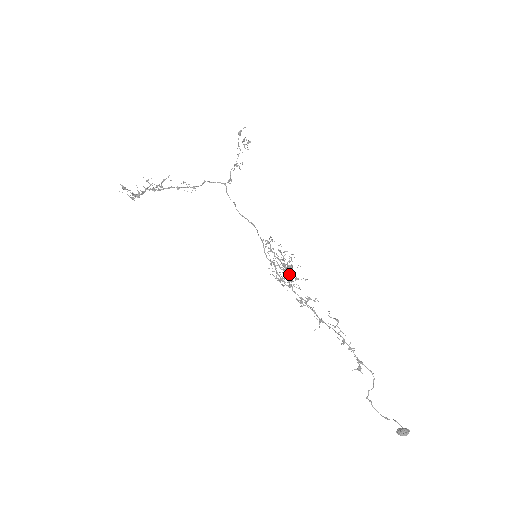
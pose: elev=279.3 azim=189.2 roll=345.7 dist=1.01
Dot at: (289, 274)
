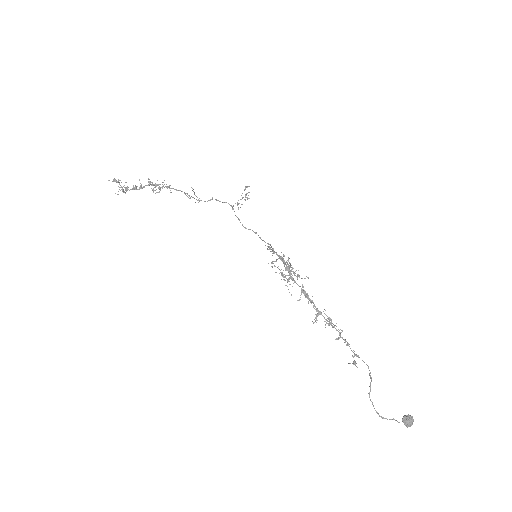
Dot at: (285, 277)
